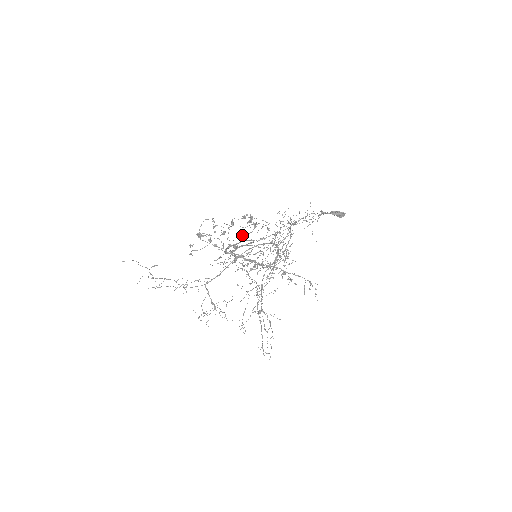
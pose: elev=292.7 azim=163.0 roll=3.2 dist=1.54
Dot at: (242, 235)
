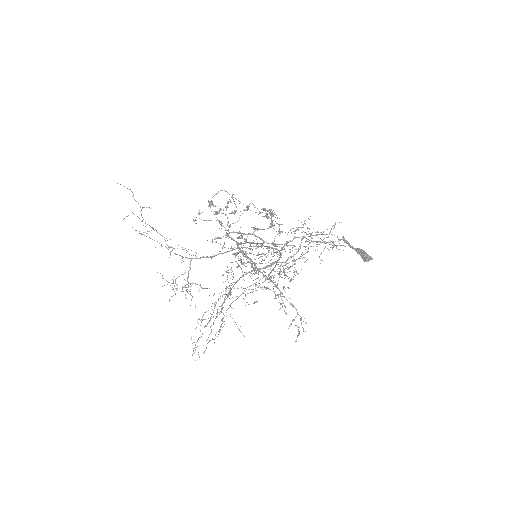
Dot at: (254, 227)
